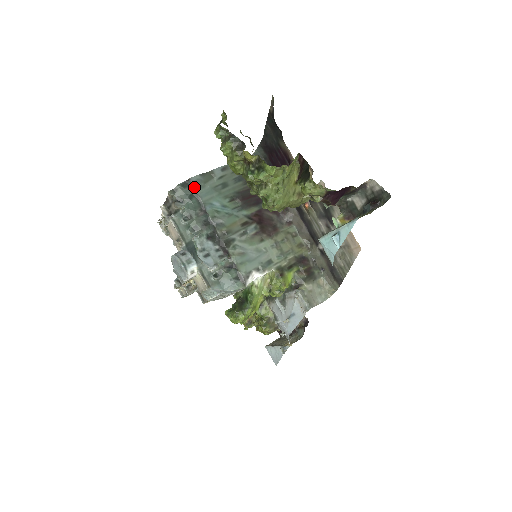
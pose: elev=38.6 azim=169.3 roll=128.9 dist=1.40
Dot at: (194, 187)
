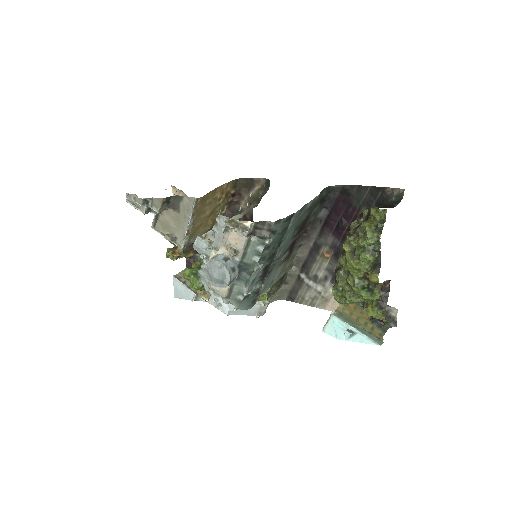
Dot at: (291, 222)
